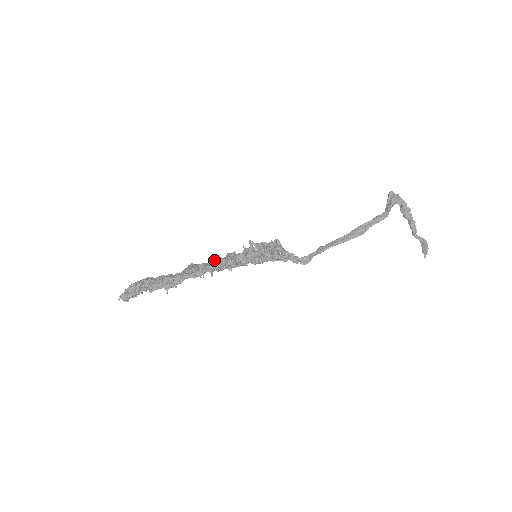
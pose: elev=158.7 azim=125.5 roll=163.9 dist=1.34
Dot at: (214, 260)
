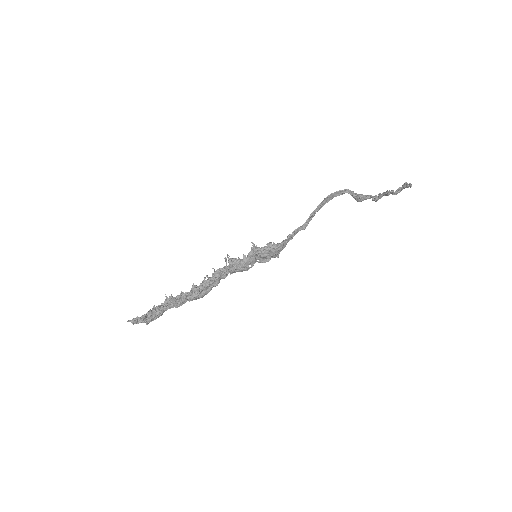
Dot at: occluded
